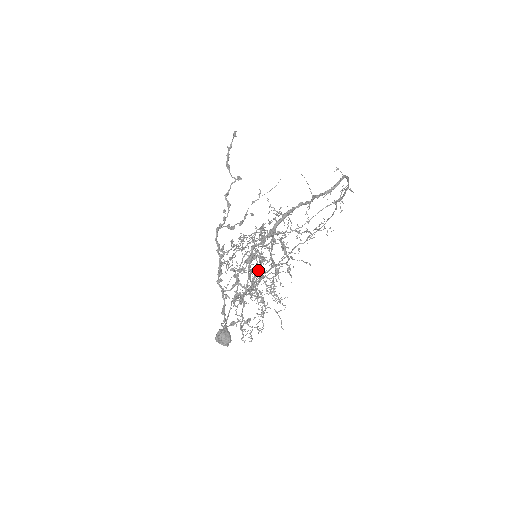
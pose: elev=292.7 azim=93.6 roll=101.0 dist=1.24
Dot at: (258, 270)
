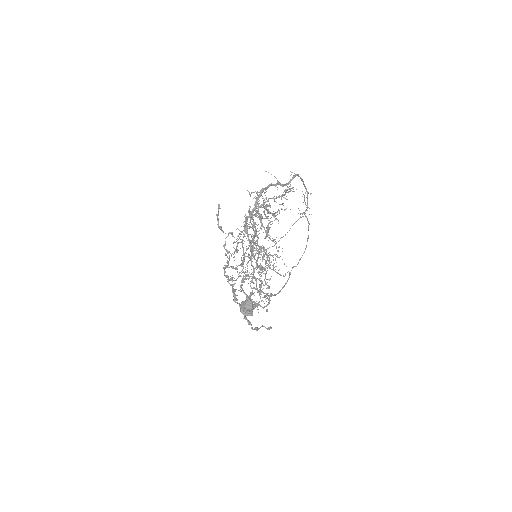
Dot at: occluded
